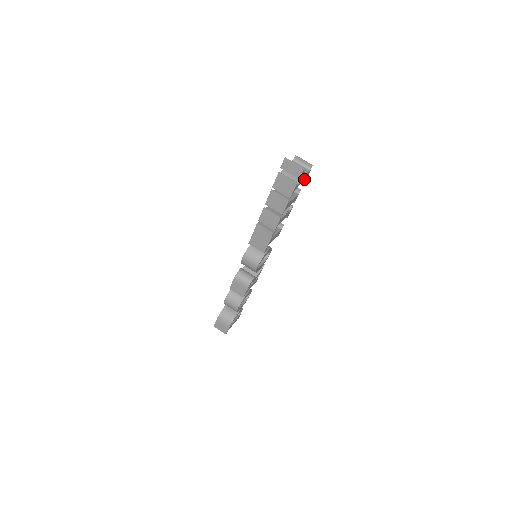
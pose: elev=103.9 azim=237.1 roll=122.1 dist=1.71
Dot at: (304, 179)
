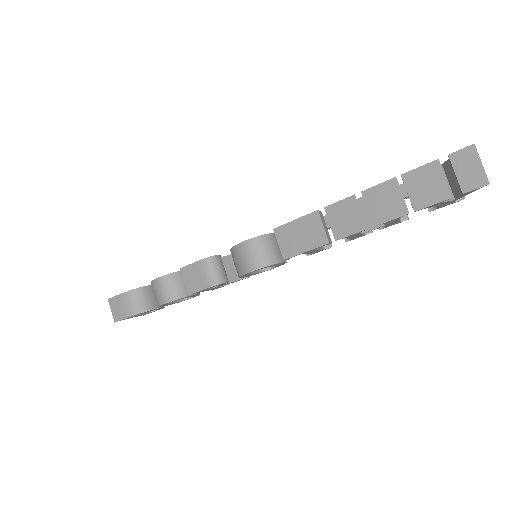
Dot at: (431, 208)
